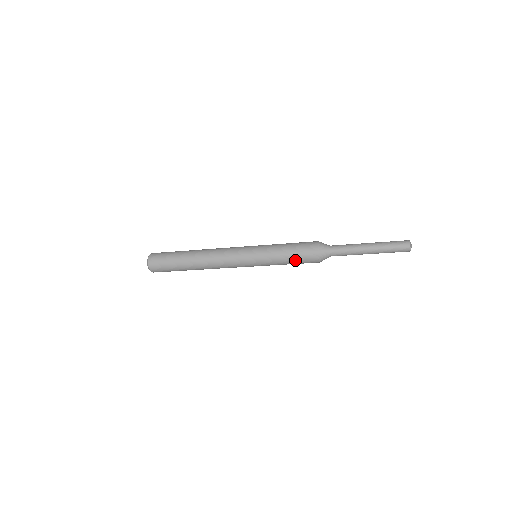
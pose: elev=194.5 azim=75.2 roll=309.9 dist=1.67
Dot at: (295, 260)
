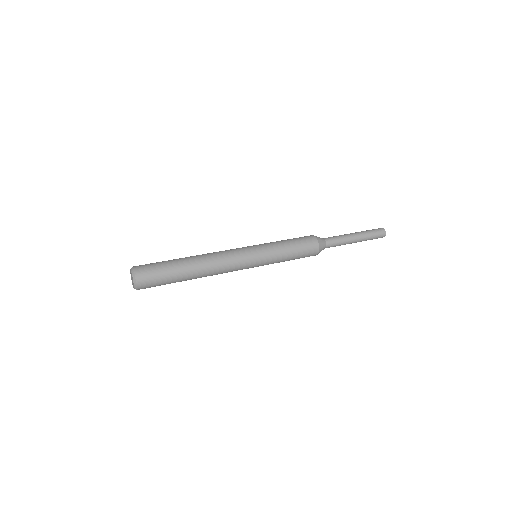
Dot at: occluded
